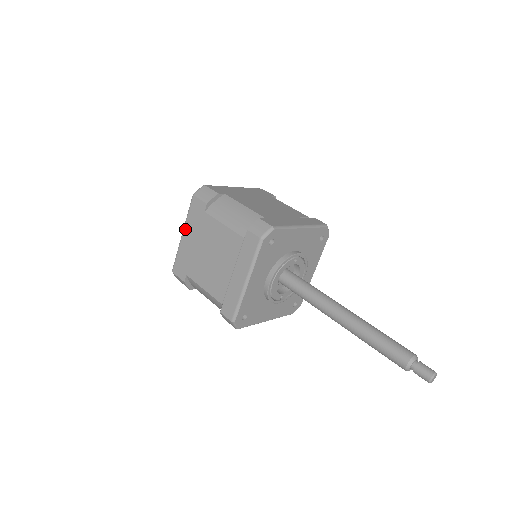
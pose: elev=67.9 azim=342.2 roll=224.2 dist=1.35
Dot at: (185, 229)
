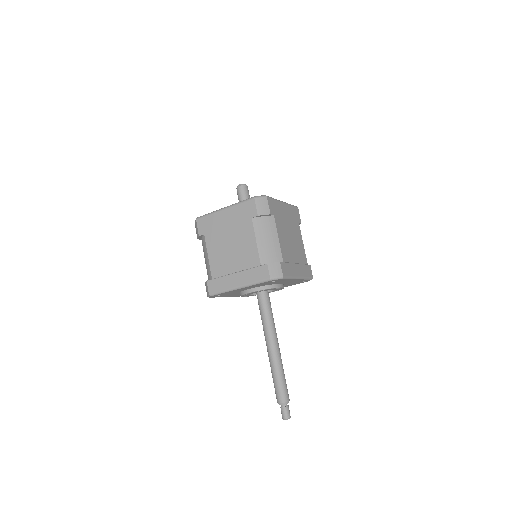
Dot at: (229, 209)
